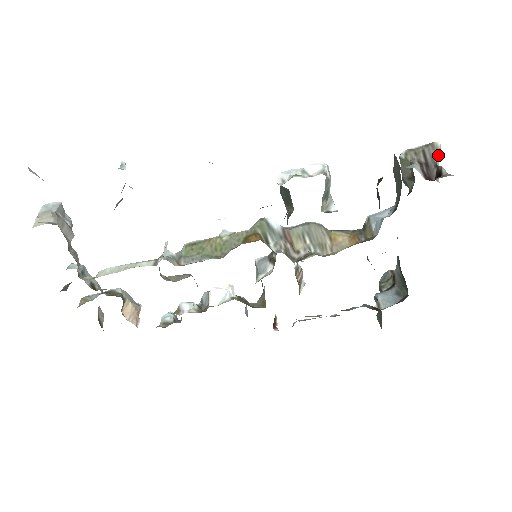
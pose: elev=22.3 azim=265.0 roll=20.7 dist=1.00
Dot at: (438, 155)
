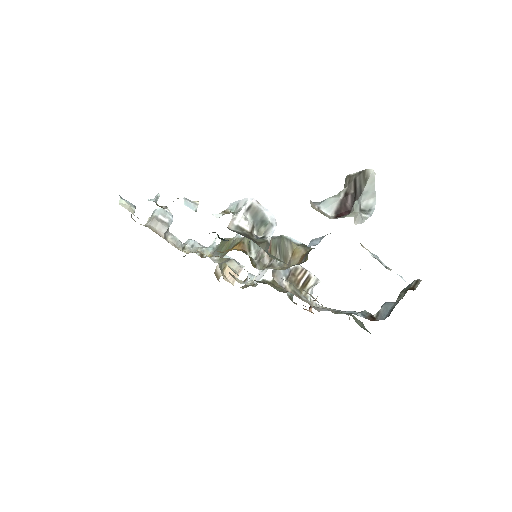
Dot at: (369, 184)
